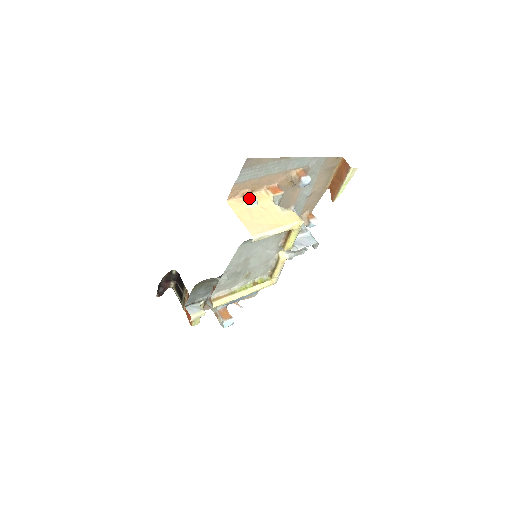
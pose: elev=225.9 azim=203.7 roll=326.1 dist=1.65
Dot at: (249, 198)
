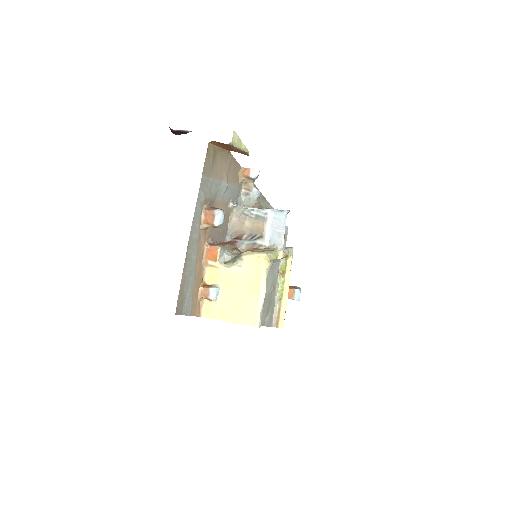
Dot at: (210, 297)
